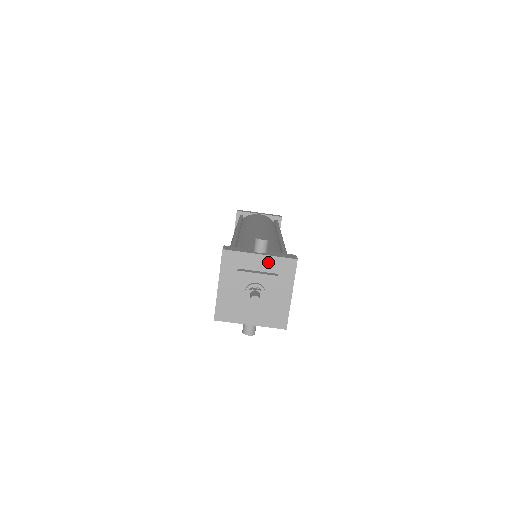
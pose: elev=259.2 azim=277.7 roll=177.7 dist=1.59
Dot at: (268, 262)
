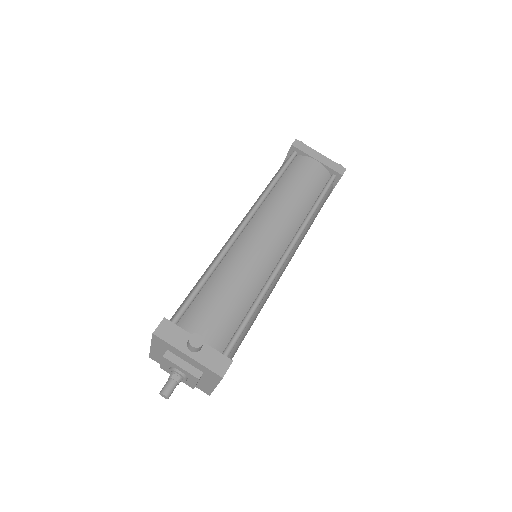
Dot at: (195, 363)
